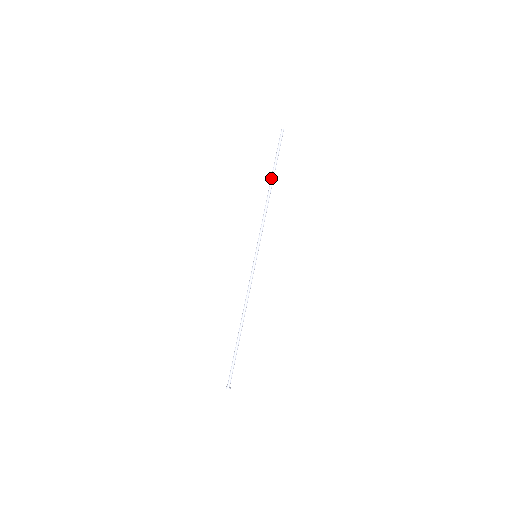
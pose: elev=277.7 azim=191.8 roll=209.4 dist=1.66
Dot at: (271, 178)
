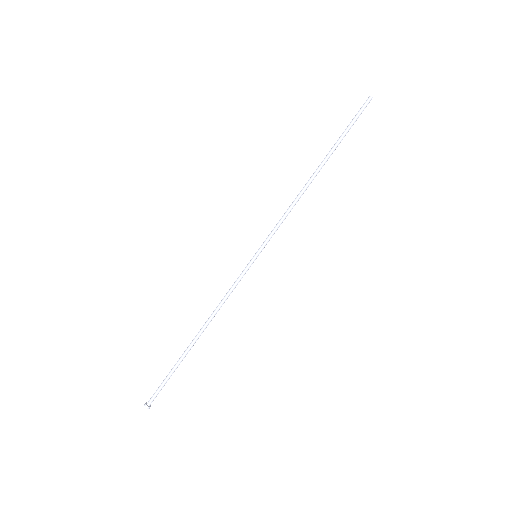
Dot at: (325, 160)
